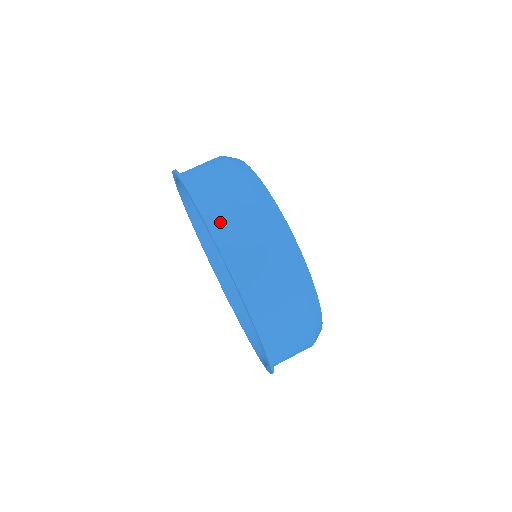
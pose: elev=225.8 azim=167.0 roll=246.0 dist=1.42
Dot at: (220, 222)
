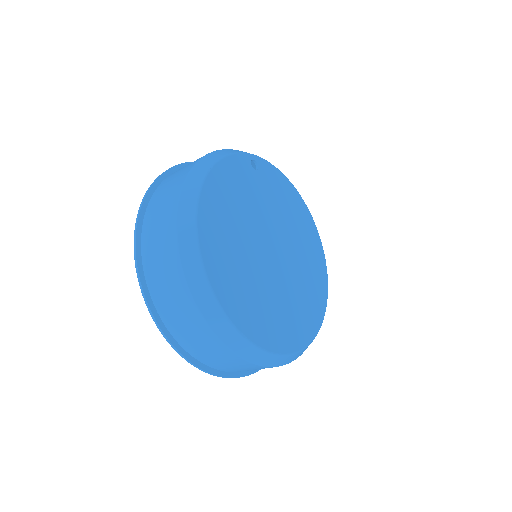
Dot at: (170, 321)
